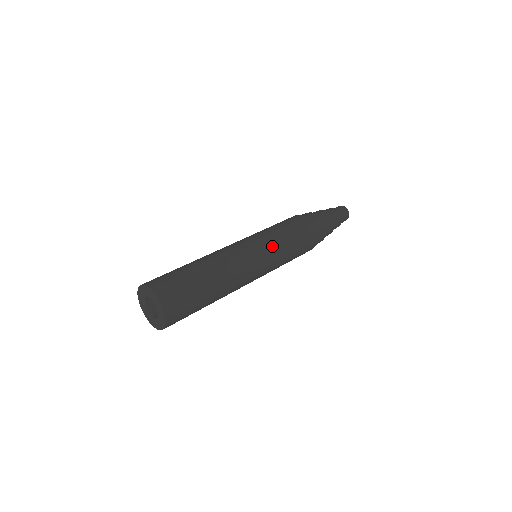
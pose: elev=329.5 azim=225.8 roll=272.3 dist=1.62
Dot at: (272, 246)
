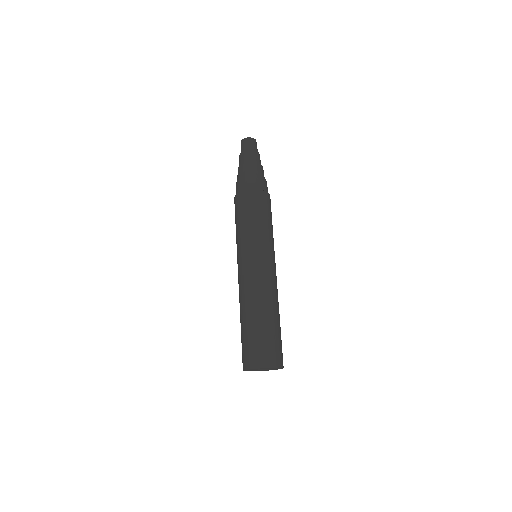
Dot at: (254, 244)
